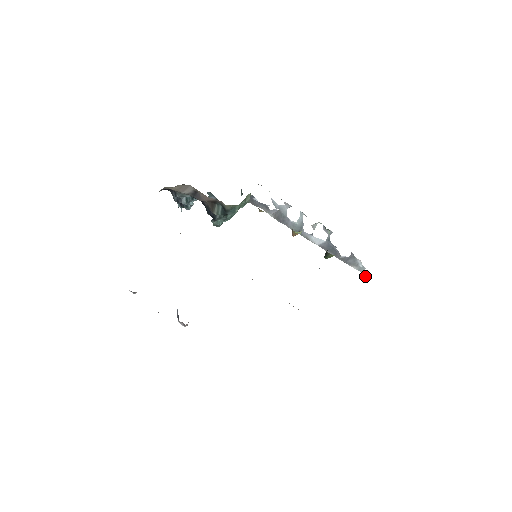
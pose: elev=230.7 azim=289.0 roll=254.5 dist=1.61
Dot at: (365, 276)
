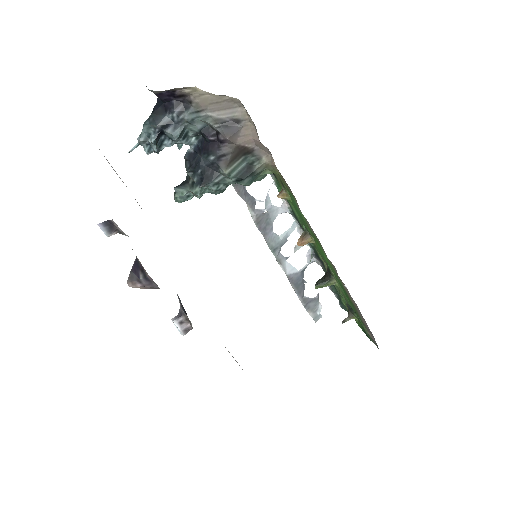
Dot at: (349, 319)
